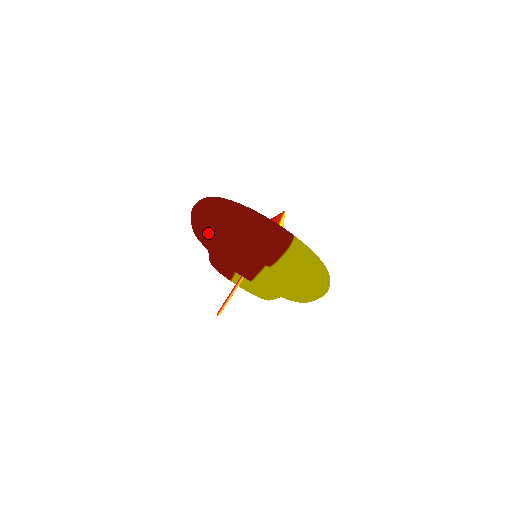
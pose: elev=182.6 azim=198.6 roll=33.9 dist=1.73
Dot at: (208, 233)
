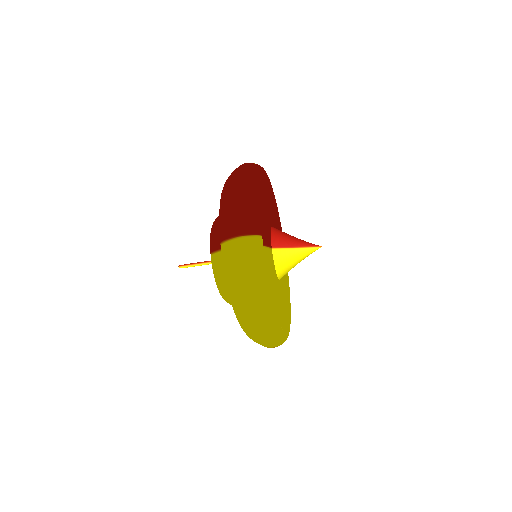
Dot at: occluded
